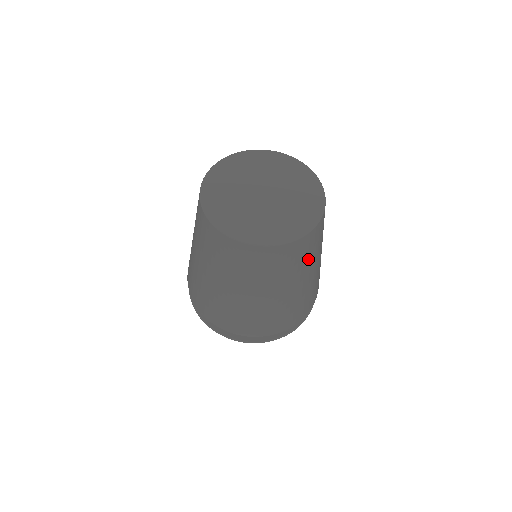
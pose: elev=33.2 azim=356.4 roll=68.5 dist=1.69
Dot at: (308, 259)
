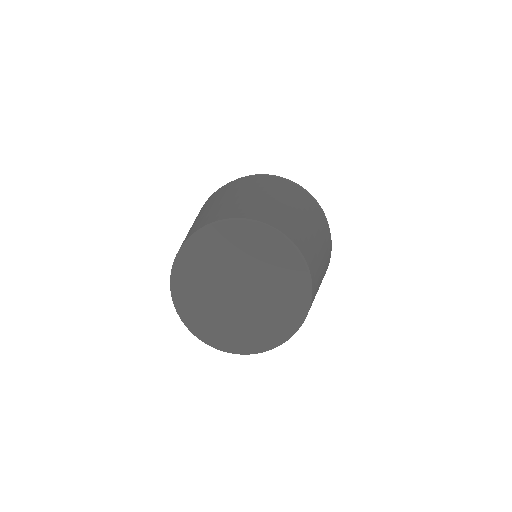
Dot at: occluded
